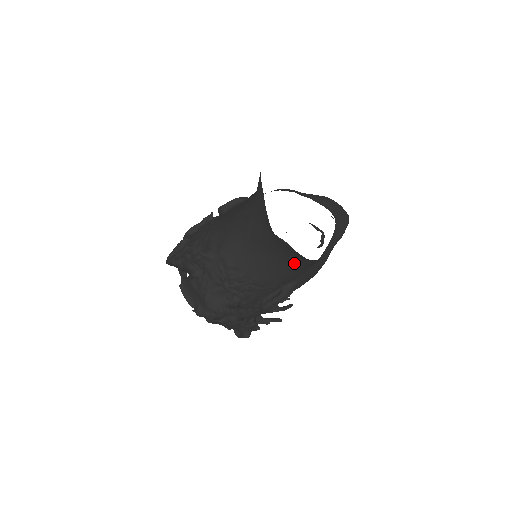
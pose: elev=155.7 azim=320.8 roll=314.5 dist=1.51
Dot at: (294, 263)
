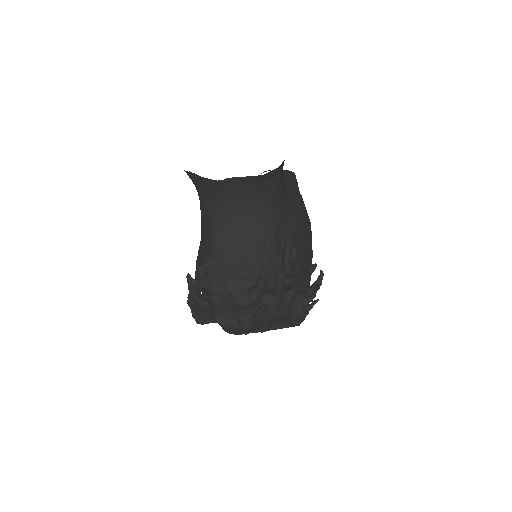
Dot at: (262, 201)
